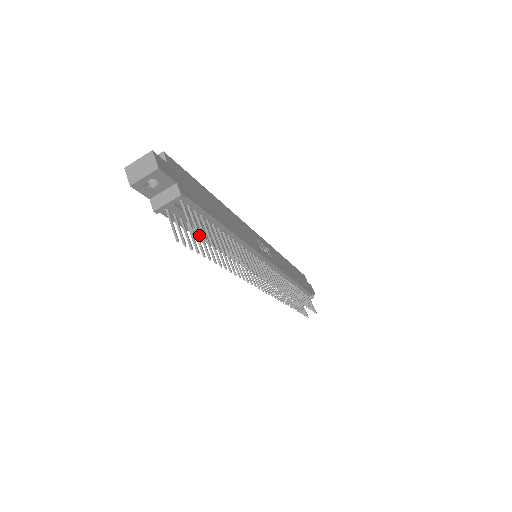
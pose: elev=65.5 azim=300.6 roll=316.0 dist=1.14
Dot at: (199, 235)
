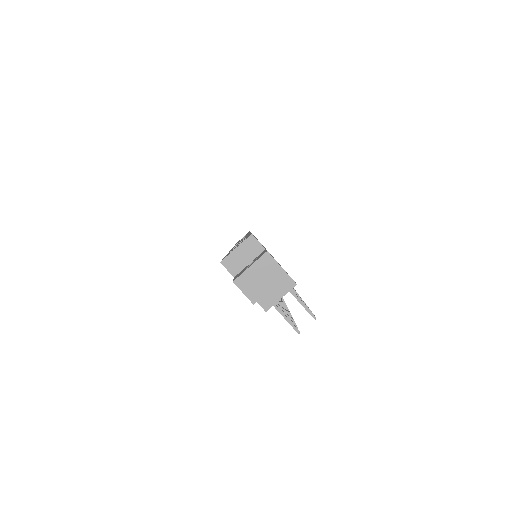
Dot at: occluded
